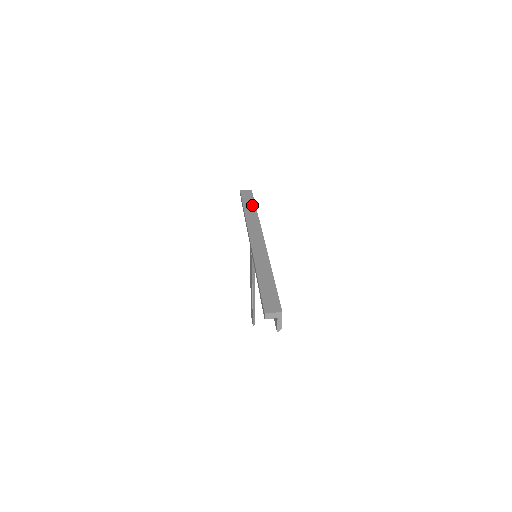
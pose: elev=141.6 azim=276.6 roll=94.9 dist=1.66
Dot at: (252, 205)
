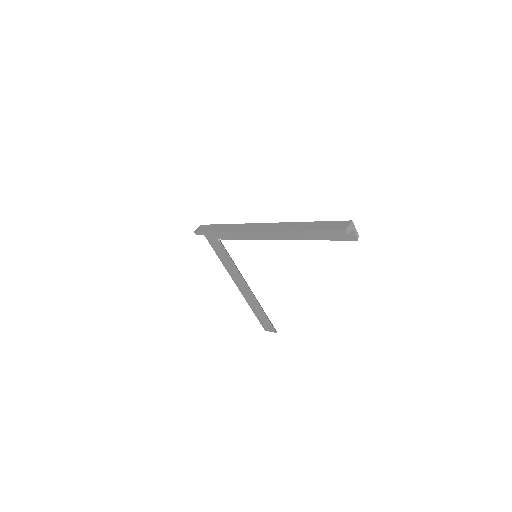
Dot at: (219, 226)
